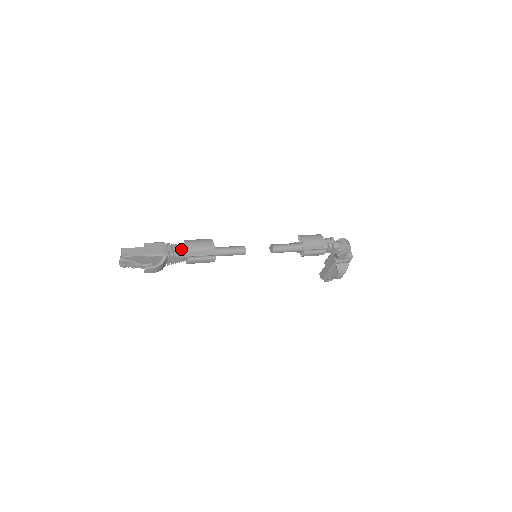
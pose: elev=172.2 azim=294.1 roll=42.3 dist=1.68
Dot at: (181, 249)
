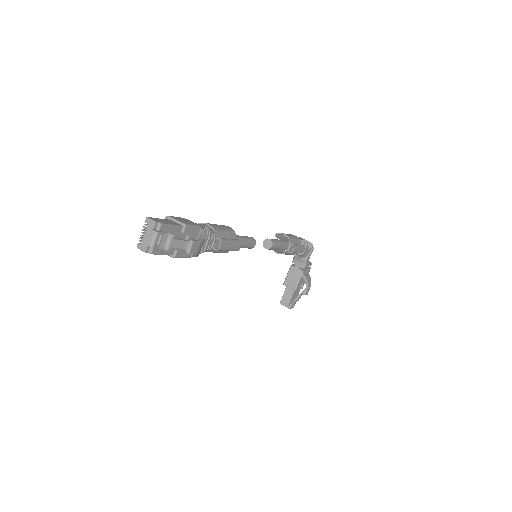
Dot at: occluded
